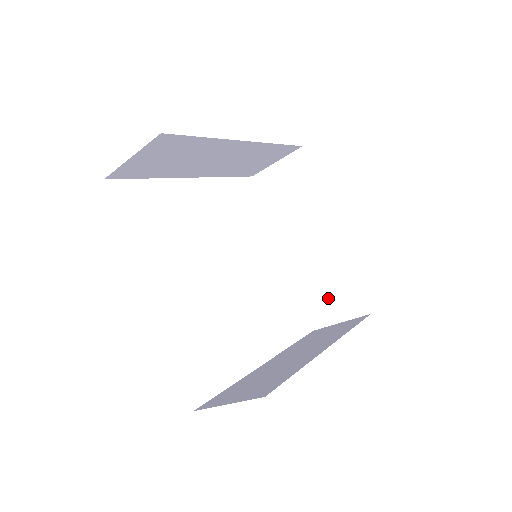
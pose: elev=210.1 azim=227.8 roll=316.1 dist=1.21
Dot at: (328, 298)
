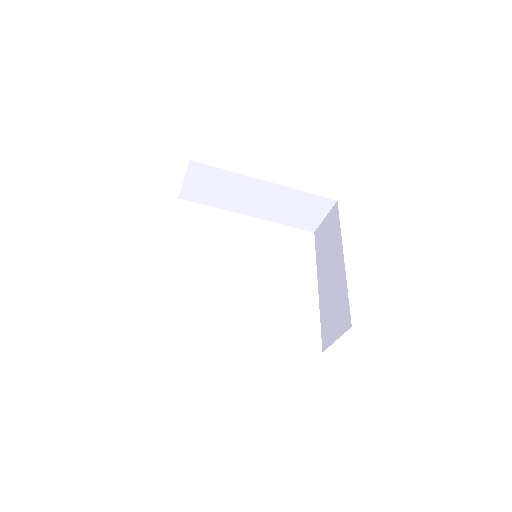
Dot at: (333, 319)
